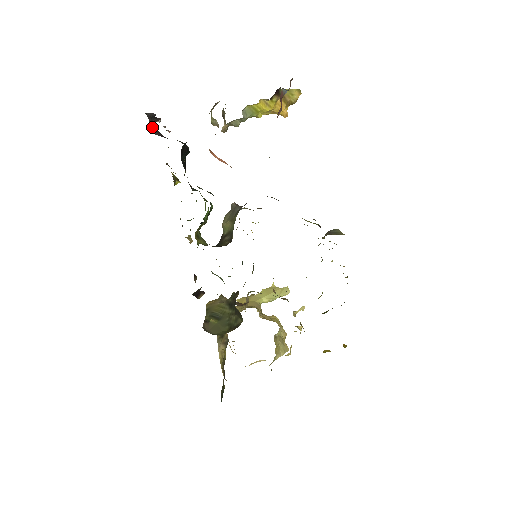
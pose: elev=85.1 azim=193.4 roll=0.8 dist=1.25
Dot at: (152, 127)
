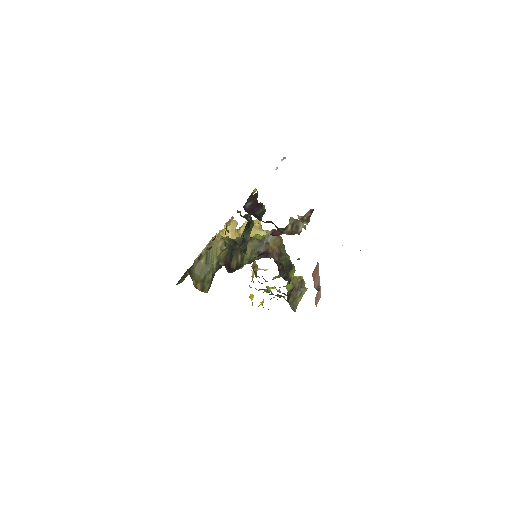
Dot at: (251, 197)
